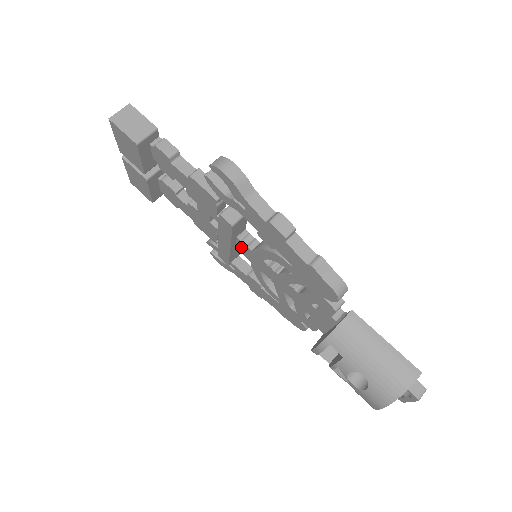
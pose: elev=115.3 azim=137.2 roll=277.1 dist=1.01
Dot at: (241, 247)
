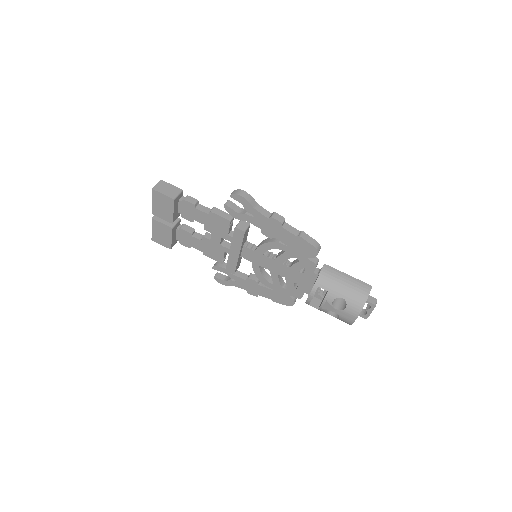
Dot at: (245, 253)
